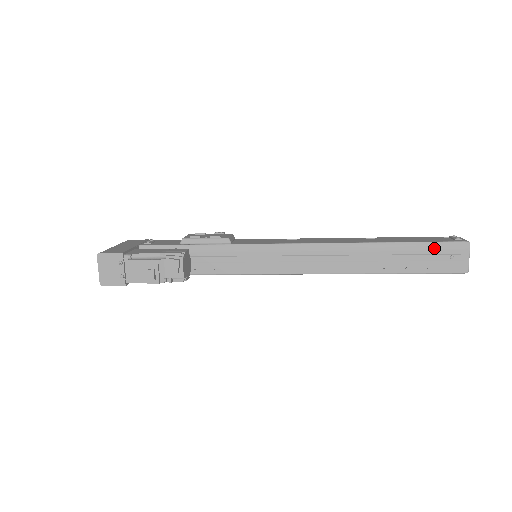
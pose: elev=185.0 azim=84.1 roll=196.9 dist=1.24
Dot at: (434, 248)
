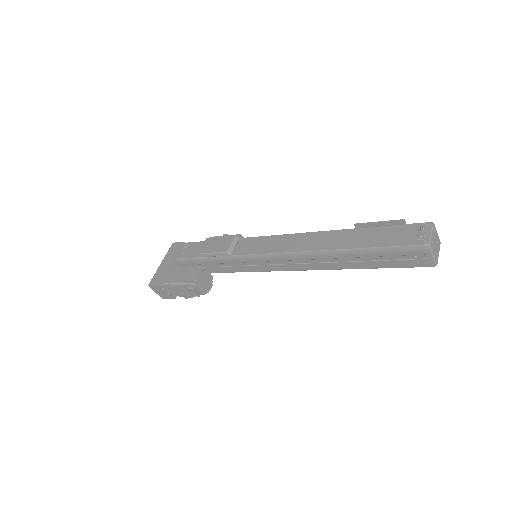
Dot at: (394, 252)
